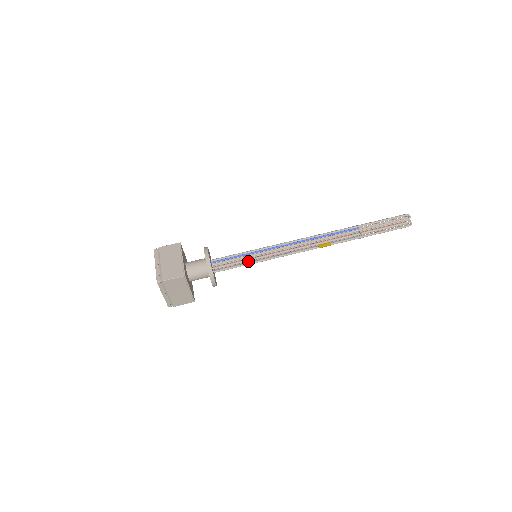
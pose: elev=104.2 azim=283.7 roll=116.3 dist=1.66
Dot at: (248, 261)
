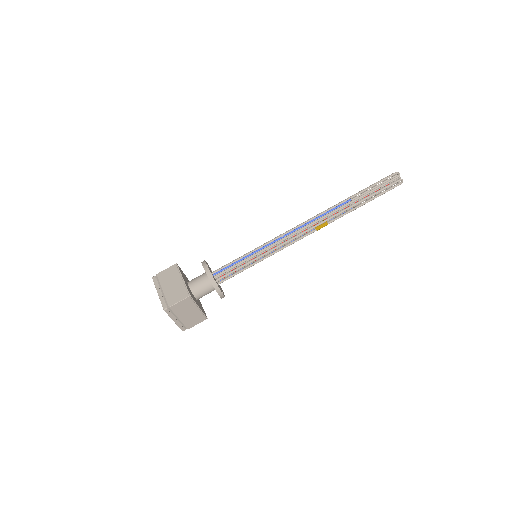
Dot at: occluded
